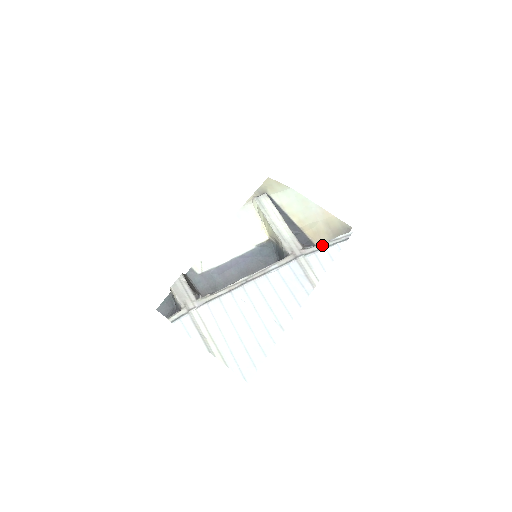
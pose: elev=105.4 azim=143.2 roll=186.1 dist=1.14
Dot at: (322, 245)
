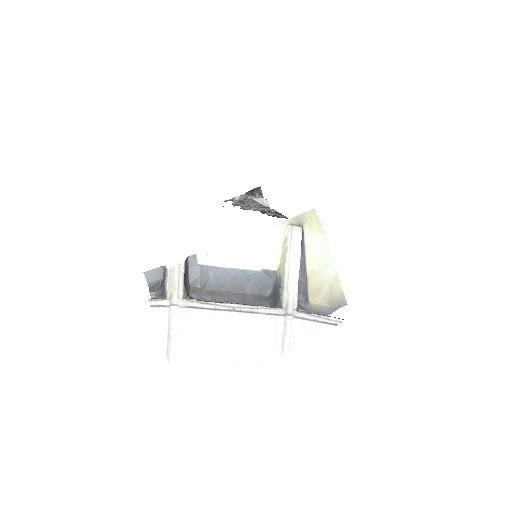
Dot at: (313, 317)
